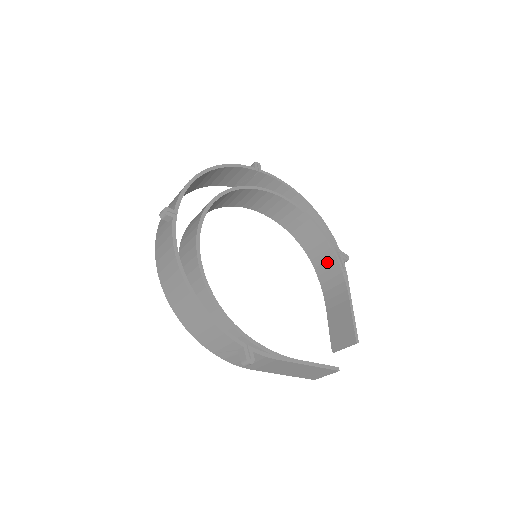
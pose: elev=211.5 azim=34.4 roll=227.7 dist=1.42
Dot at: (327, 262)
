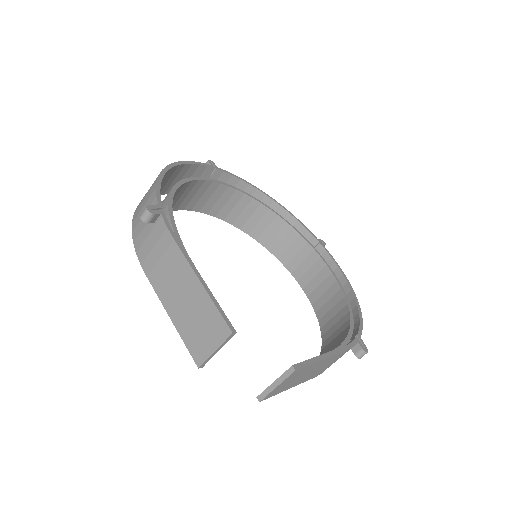
Dot at: (336, 342)
